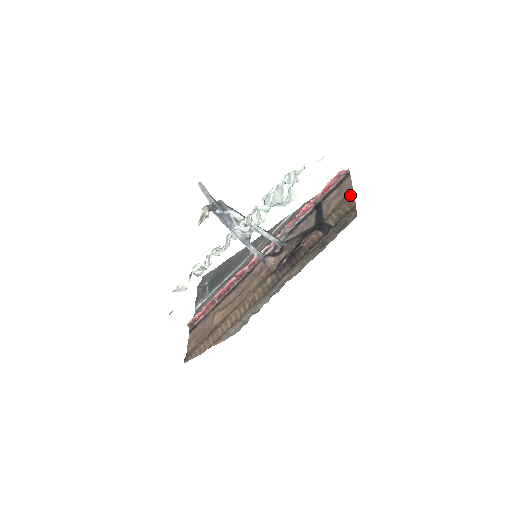
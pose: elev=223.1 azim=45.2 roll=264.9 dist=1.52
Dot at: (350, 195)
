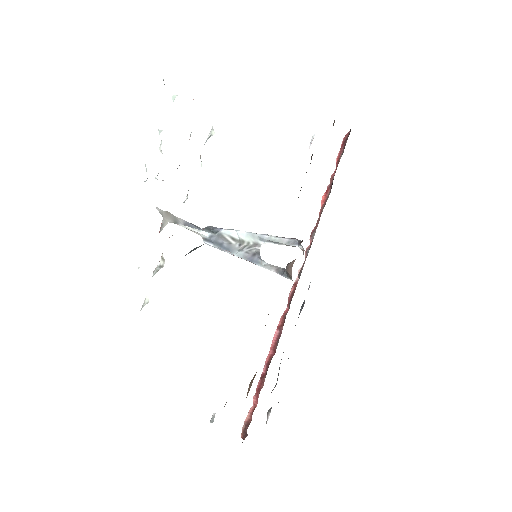
Dot at: (333, 123)
